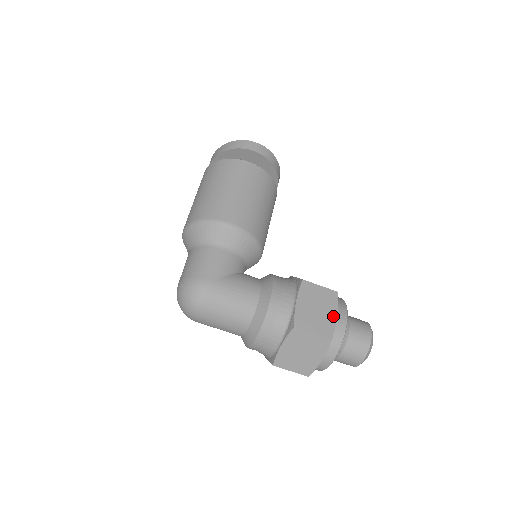
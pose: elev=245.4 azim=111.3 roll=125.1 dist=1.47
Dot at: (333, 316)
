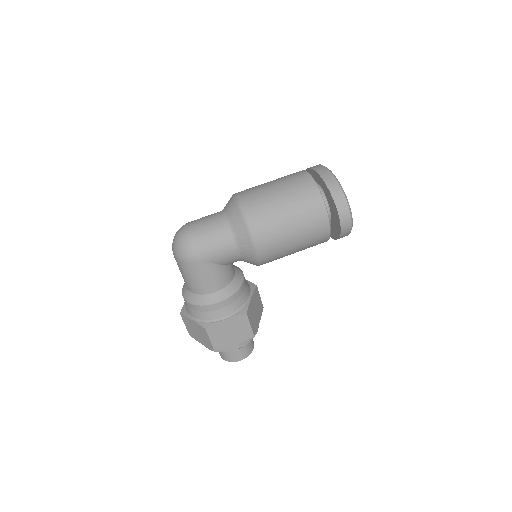
Dot at: (233, 343)
